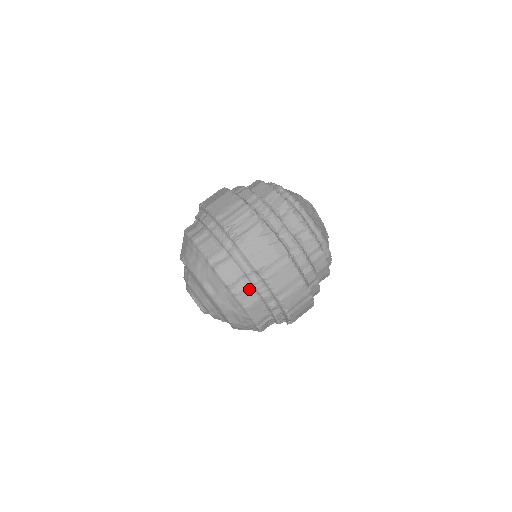
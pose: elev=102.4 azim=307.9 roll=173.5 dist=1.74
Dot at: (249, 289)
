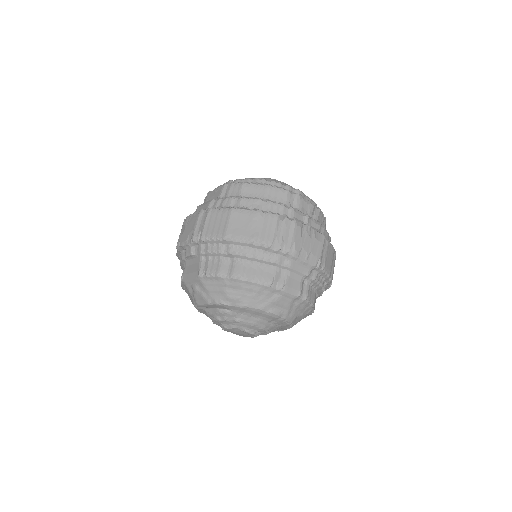
Dot at: (310, 287)
